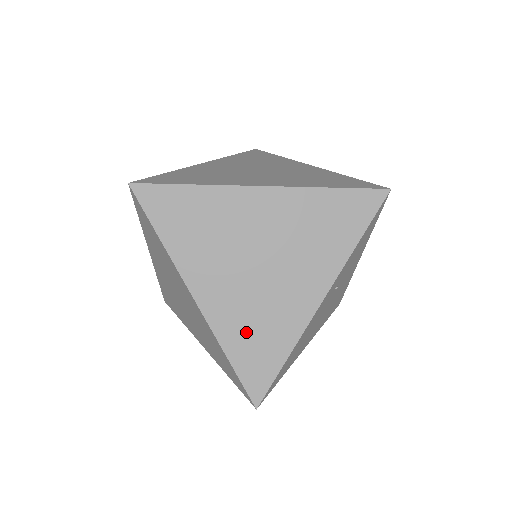
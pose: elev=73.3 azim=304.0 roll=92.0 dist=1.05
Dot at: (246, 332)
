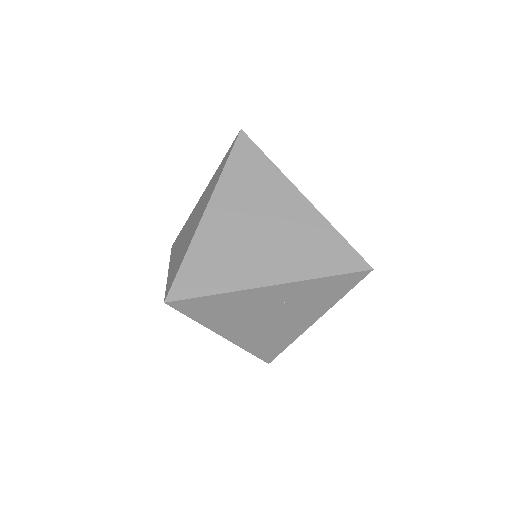
Dot at: (211, 255)
